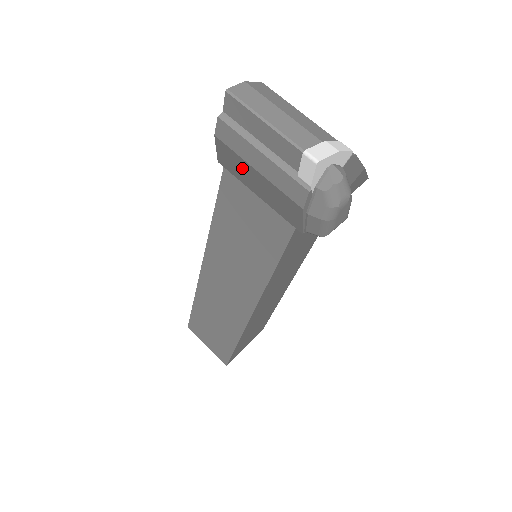
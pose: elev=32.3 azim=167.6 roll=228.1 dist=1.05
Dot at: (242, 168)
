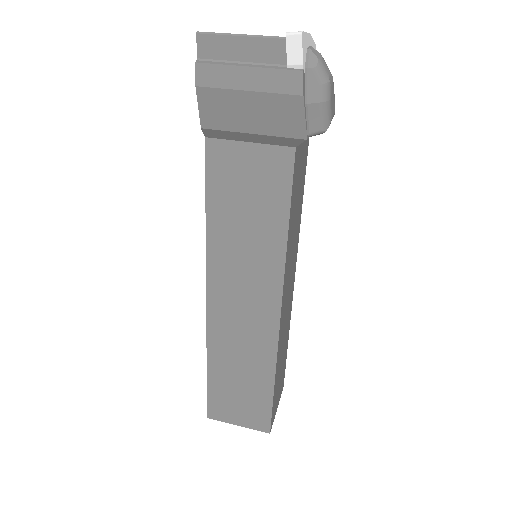
Dot at: (230, 106)
